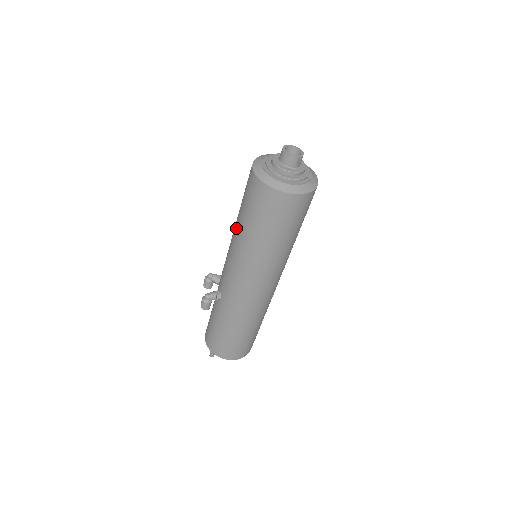
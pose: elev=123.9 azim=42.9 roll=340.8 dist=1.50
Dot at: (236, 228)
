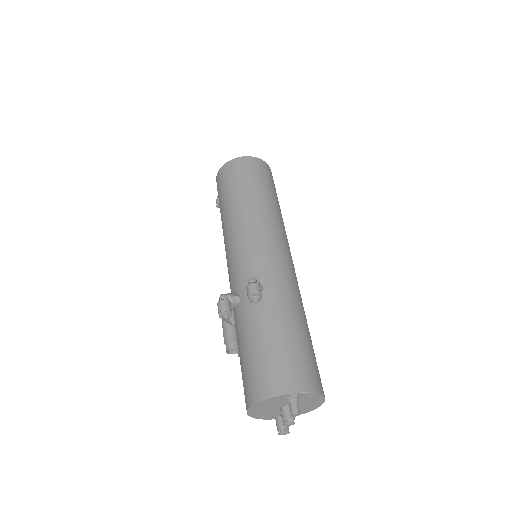
Dot at: (238, 207)
